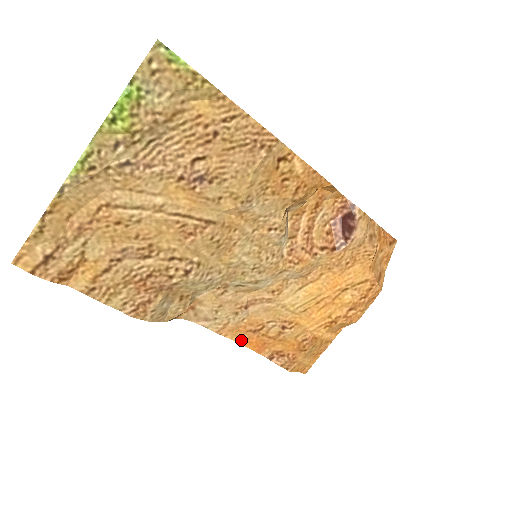
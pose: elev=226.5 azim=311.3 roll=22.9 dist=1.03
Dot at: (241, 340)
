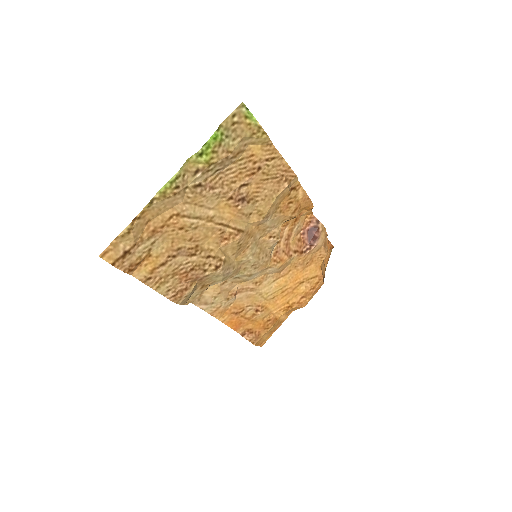
Dot at: (225, 320)
